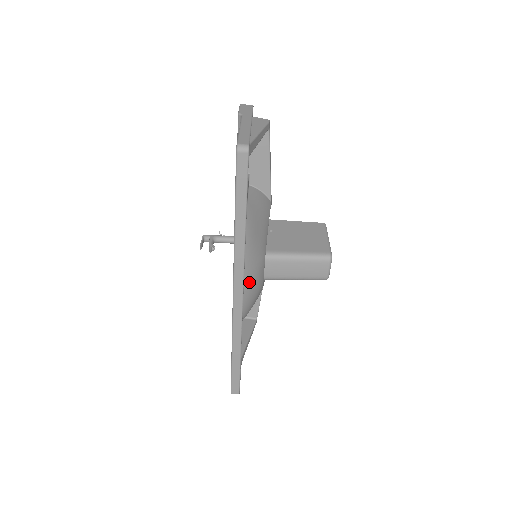
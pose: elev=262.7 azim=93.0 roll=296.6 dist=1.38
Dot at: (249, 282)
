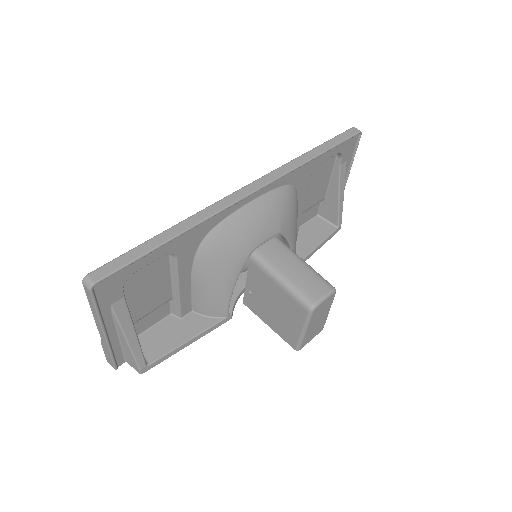
Dot at: (260, 208)
